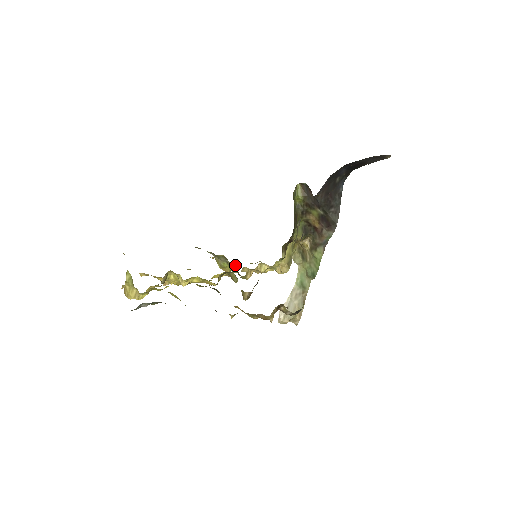
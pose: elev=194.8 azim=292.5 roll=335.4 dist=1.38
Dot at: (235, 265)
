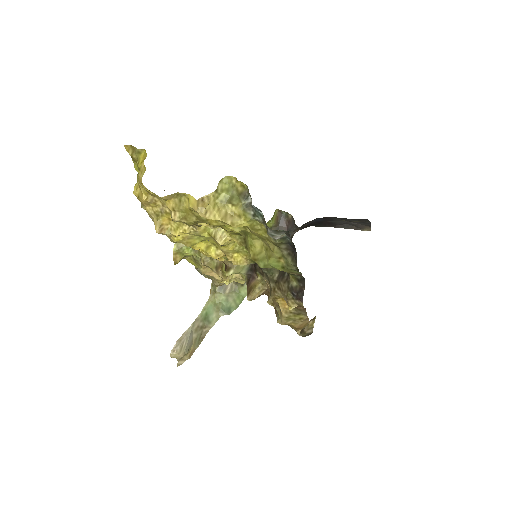
Dot at: (183, 258)
